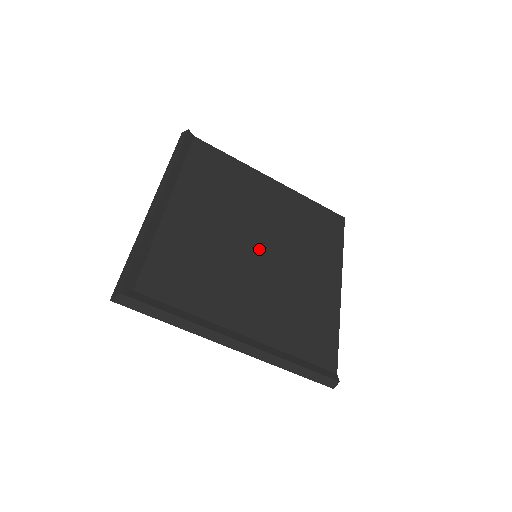
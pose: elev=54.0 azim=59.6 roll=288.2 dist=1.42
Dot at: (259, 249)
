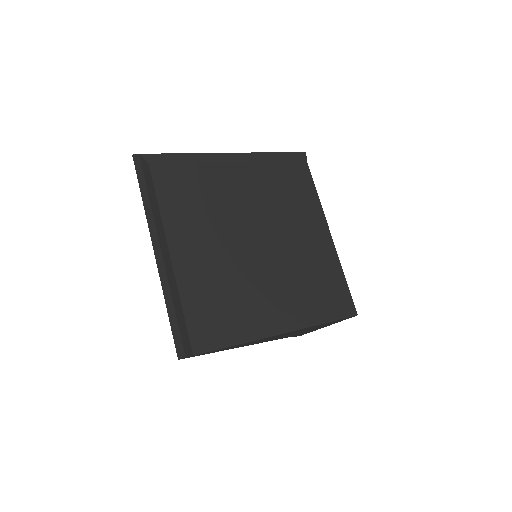
Dot at: (255, 242)
